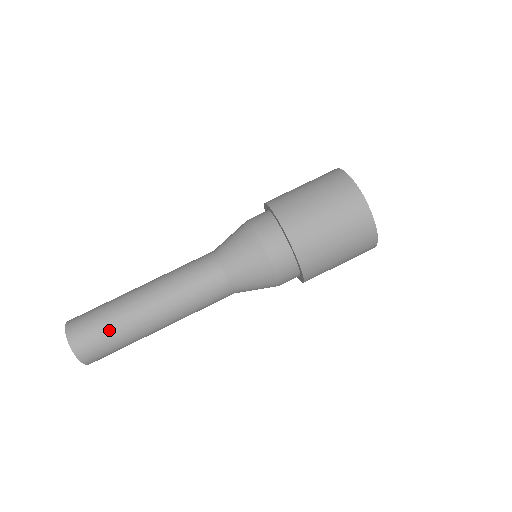
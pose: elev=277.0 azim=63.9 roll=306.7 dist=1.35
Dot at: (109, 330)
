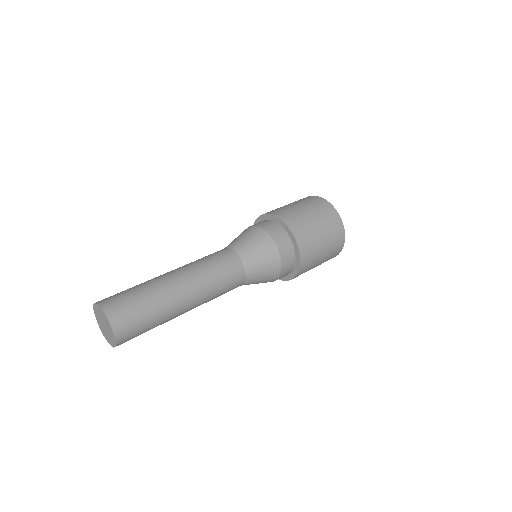
Dot at: (139, 293)
